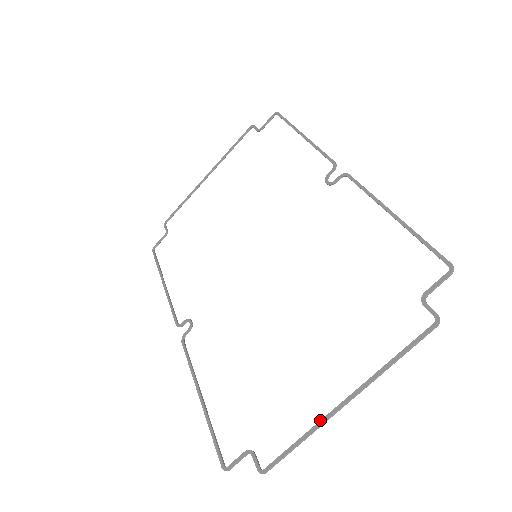
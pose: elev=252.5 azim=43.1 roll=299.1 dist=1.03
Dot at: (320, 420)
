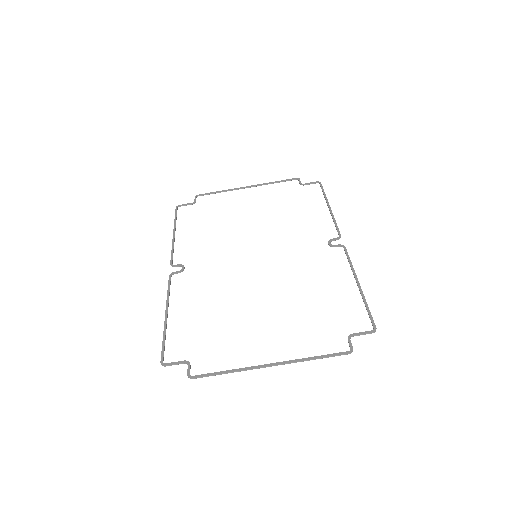
Dot at: (248, 367)
